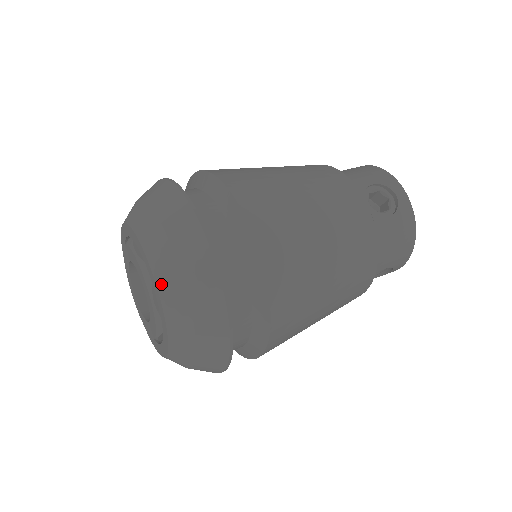
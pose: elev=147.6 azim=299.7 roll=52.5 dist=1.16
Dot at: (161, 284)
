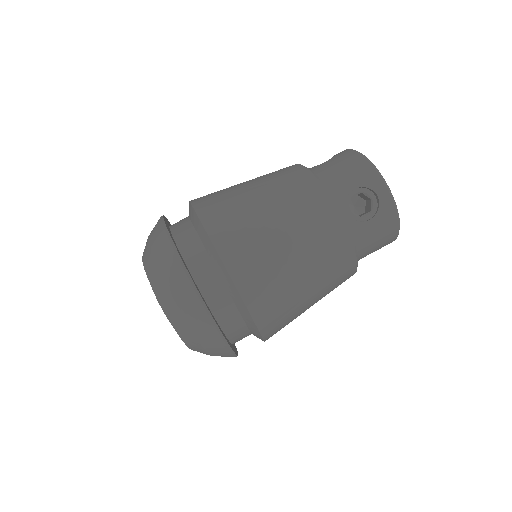
Dot at: (174, 324)
